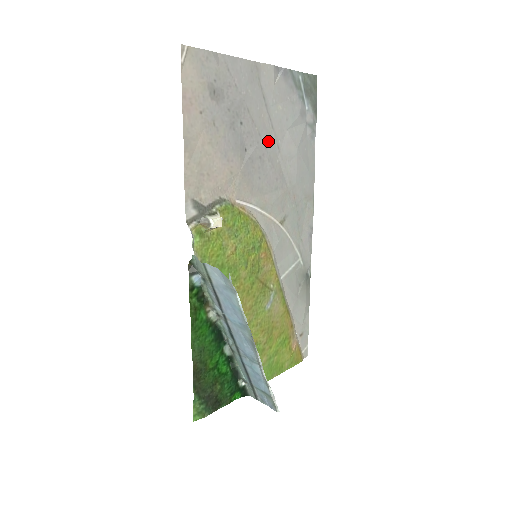
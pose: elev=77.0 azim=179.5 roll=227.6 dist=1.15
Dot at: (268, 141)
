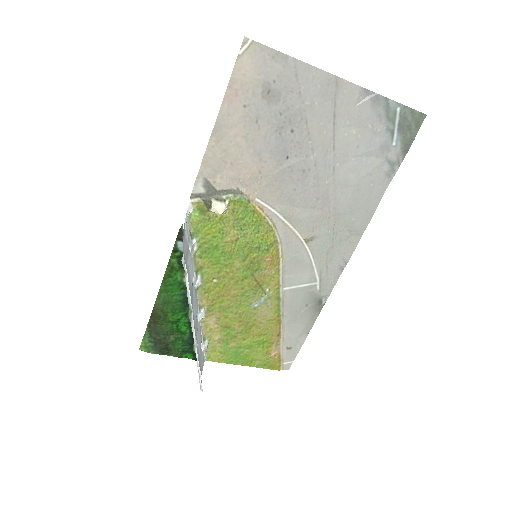
Dot at: (322, 159)
